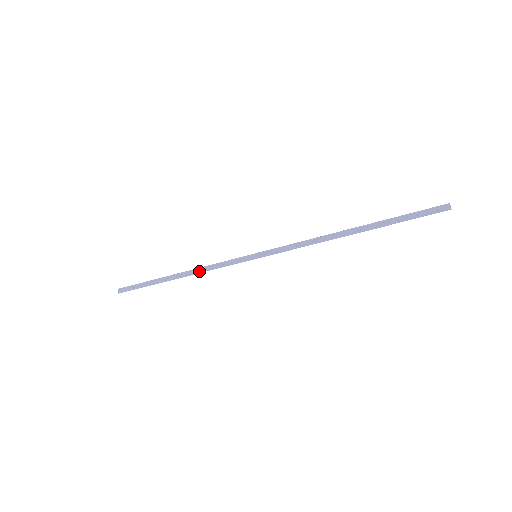
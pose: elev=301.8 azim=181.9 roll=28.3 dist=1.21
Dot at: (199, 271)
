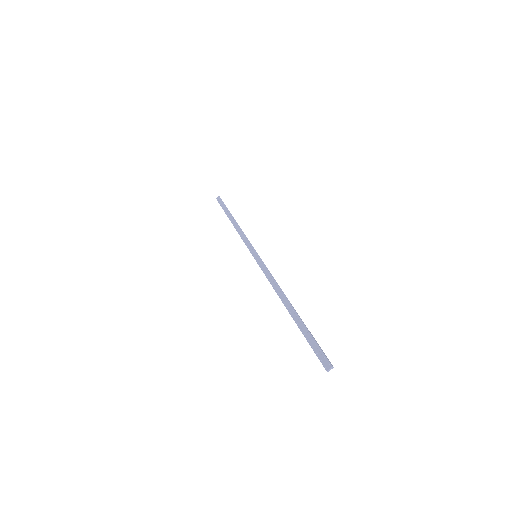
Dot at: (238, 230)
